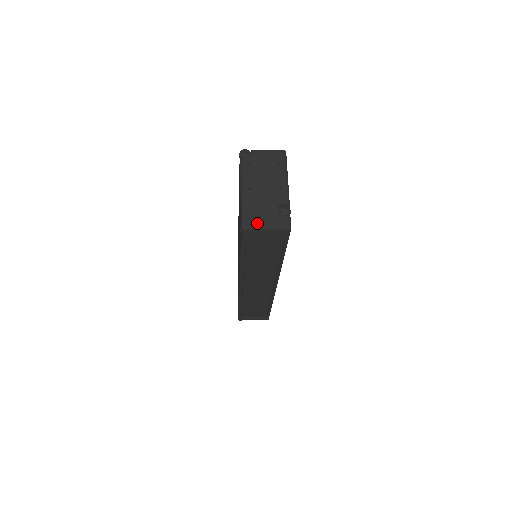
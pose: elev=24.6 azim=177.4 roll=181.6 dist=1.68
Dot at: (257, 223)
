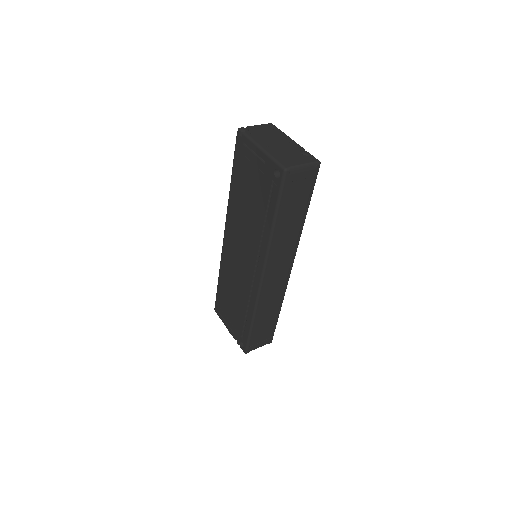
Dot at: (294, 163)
